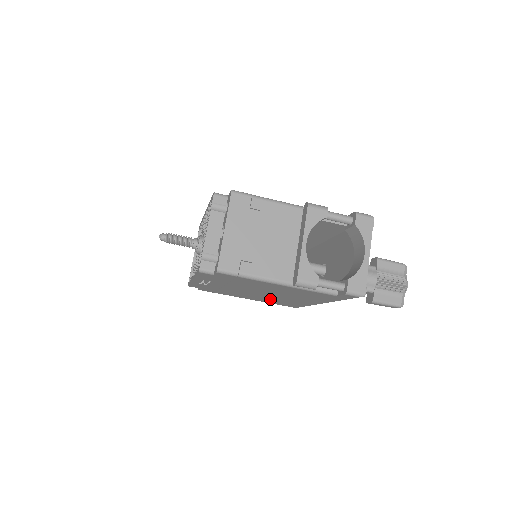
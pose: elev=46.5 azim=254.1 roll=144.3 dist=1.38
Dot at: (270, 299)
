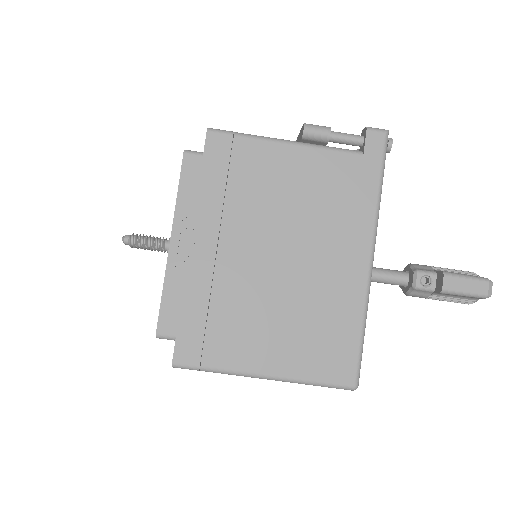
Dot at: (298, 319)
